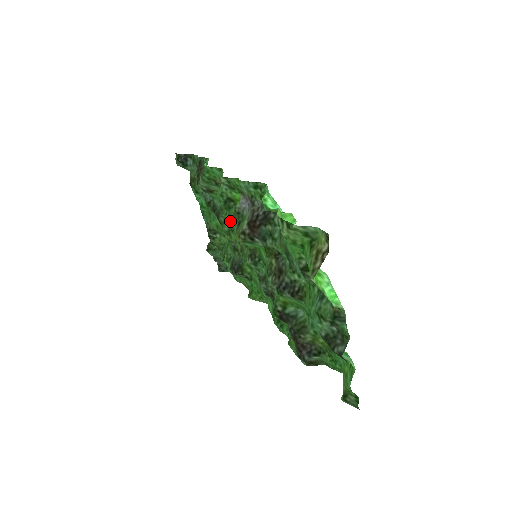
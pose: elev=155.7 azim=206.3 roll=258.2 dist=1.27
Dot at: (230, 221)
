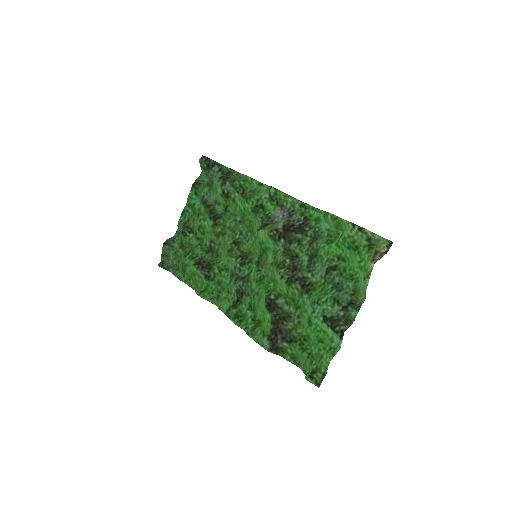
Dot at: (228, 226)
